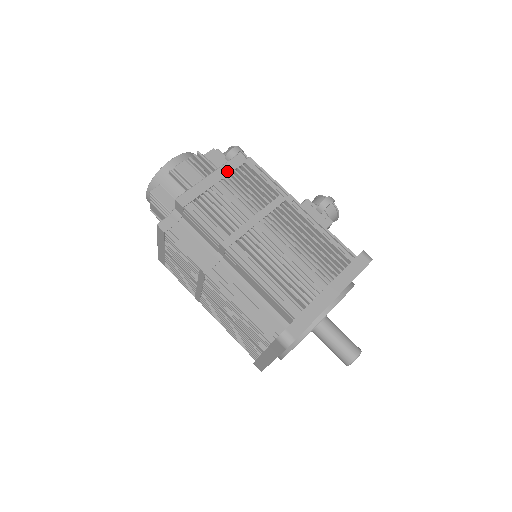
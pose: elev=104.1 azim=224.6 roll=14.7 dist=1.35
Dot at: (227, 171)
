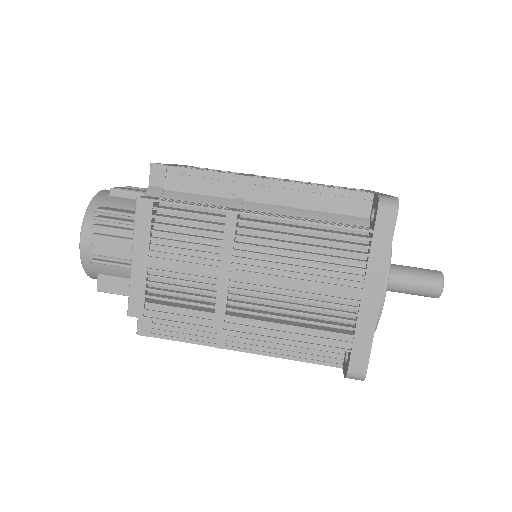
Dot at: (184, 165)
